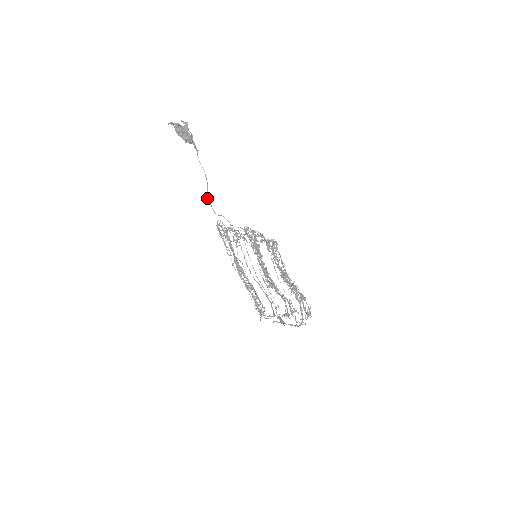
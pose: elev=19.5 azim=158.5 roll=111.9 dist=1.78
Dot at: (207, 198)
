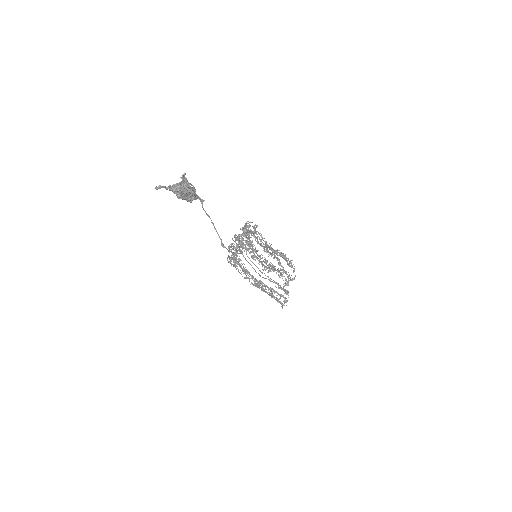
Dot at: (222, 246)
